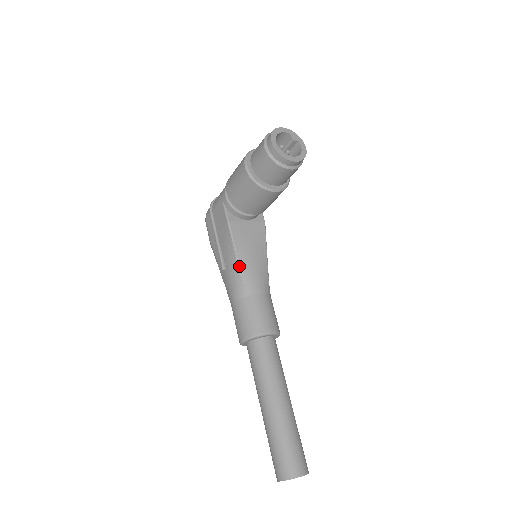
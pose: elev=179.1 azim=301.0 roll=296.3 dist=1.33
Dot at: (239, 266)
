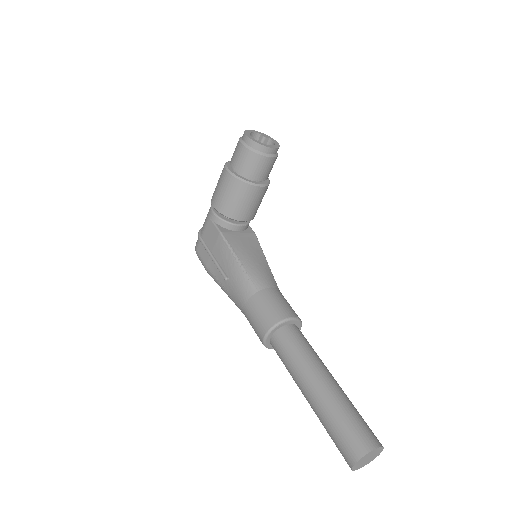
Dot at: (242, 267)
